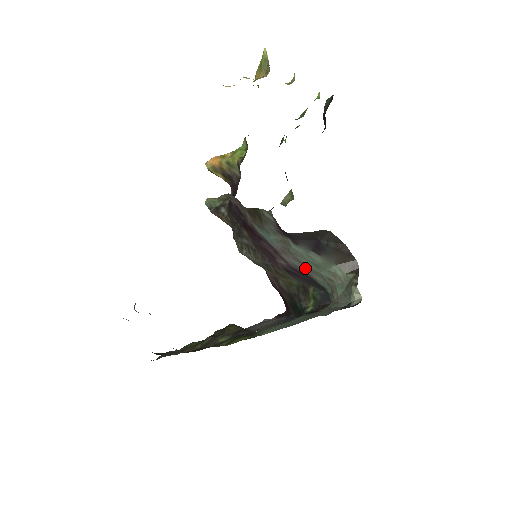
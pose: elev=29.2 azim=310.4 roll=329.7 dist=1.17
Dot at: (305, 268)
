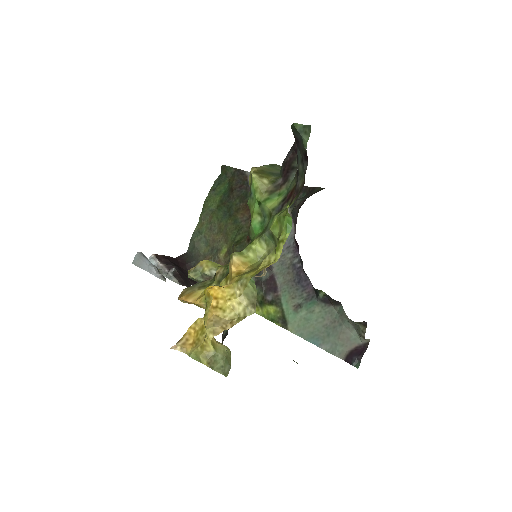
Dot at: occluded
